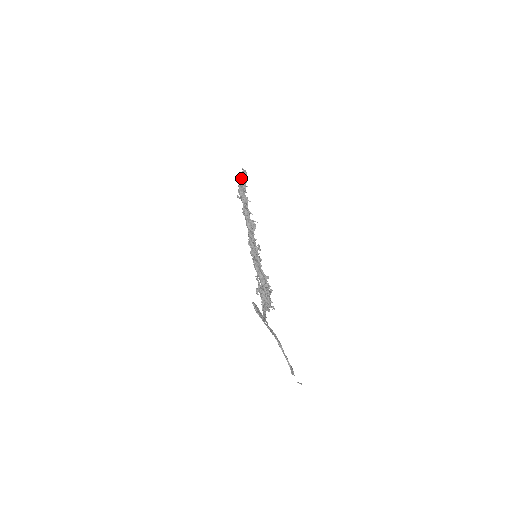
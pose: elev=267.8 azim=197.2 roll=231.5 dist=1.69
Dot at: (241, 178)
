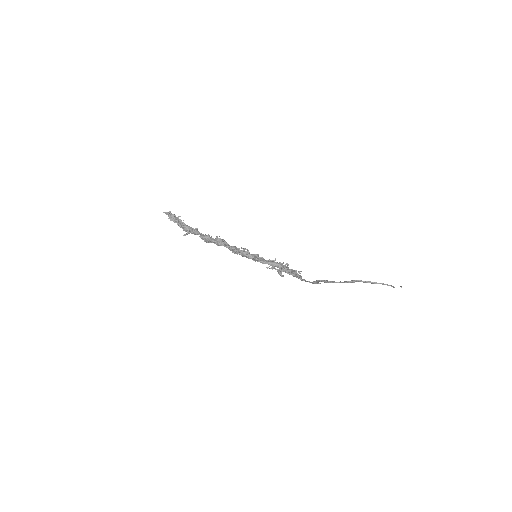
Dot at: (174, 220)
